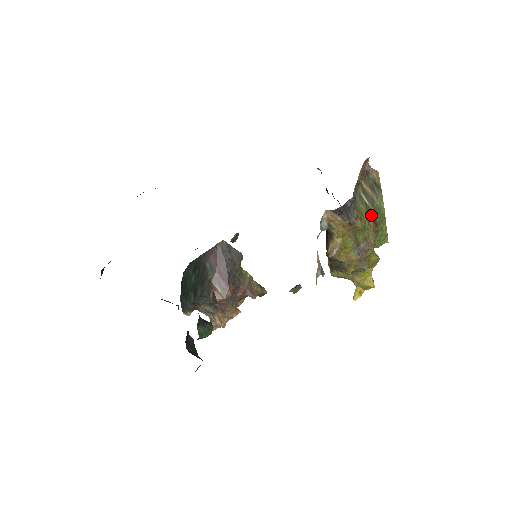
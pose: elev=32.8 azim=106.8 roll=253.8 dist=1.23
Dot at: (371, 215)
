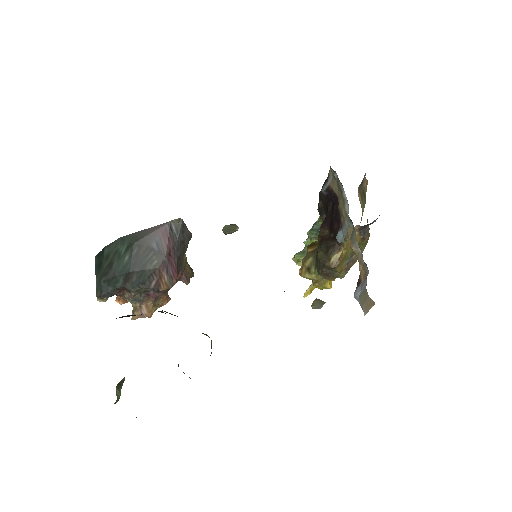
Dot at: occluded
